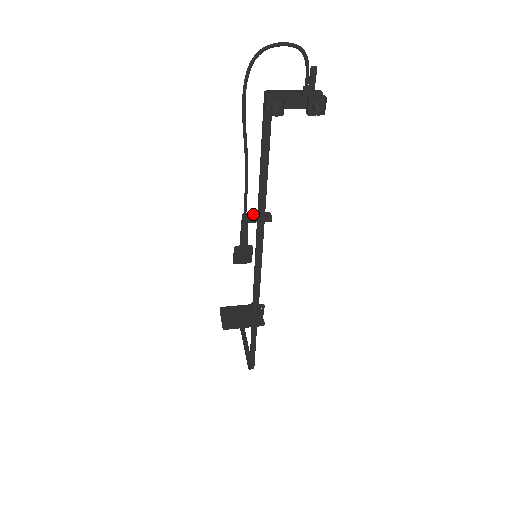
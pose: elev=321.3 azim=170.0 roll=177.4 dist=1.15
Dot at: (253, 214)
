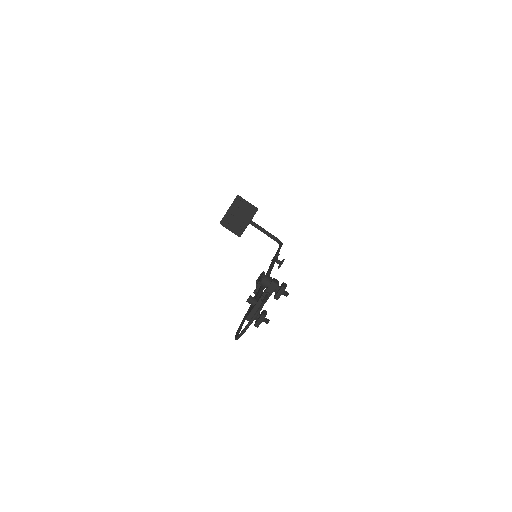
Dot at: (259, 287)
